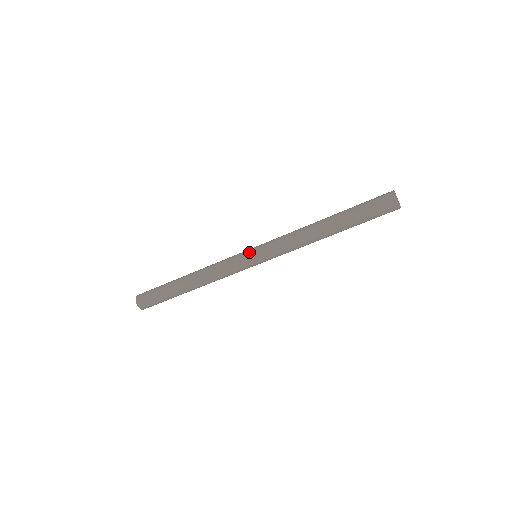
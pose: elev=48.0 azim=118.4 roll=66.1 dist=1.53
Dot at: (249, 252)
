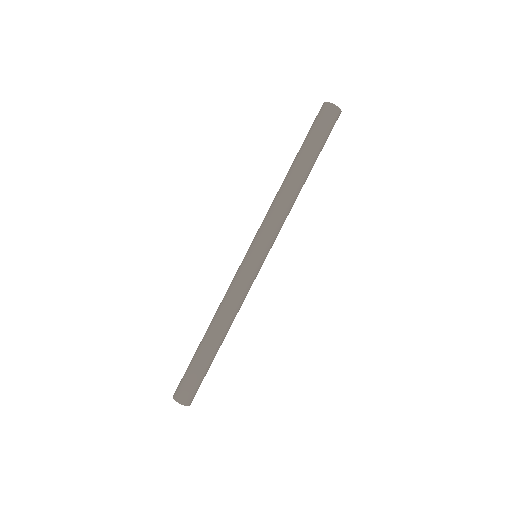
Dot at: (248, 256)
